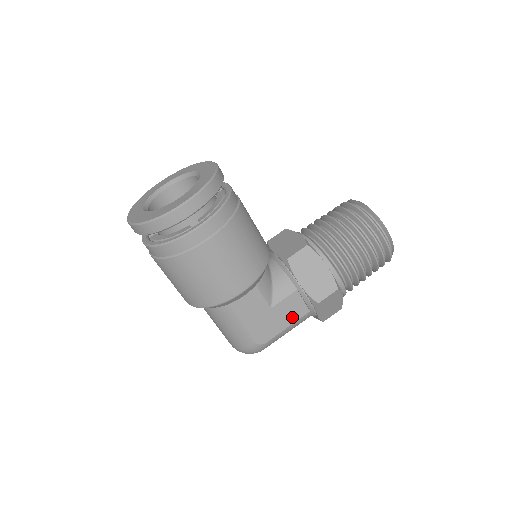
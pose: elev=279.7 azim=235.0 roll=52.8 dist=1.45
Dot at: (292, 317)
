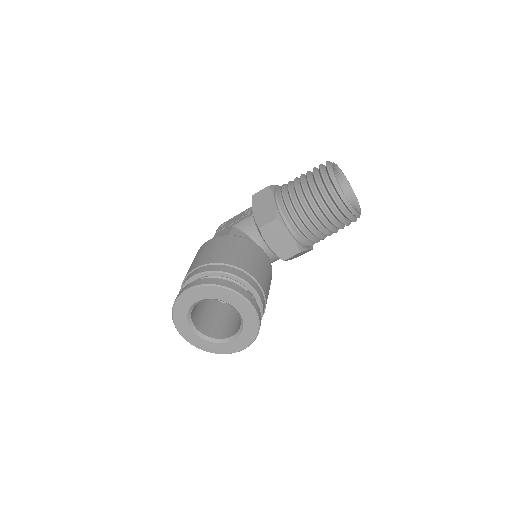
Dot at: occluded
